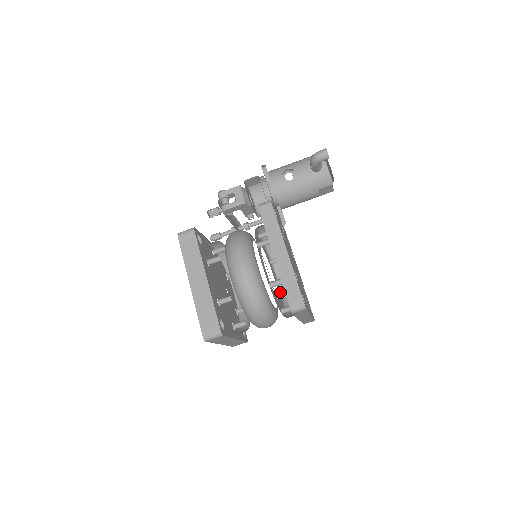
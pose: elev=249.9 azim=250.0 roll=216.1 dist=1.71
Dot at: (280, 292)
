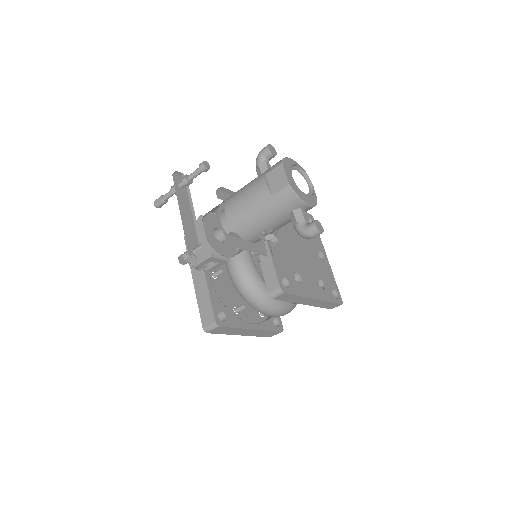
Dot at: occluded
